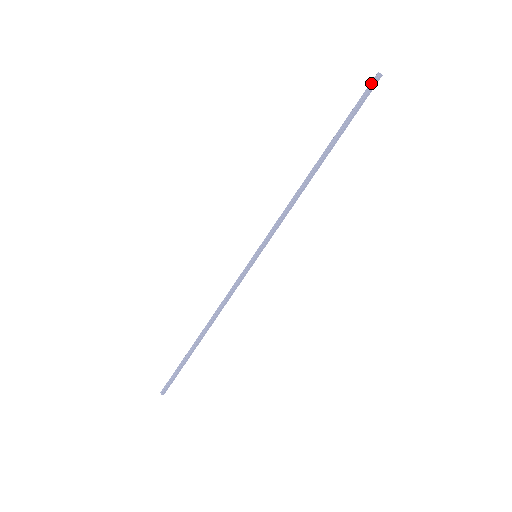
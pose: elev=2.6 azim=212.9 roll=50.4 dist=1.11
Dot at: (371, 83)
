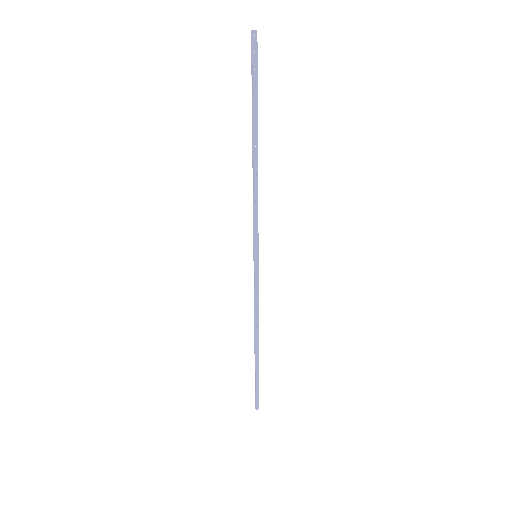
Dot at: (251, 44)
